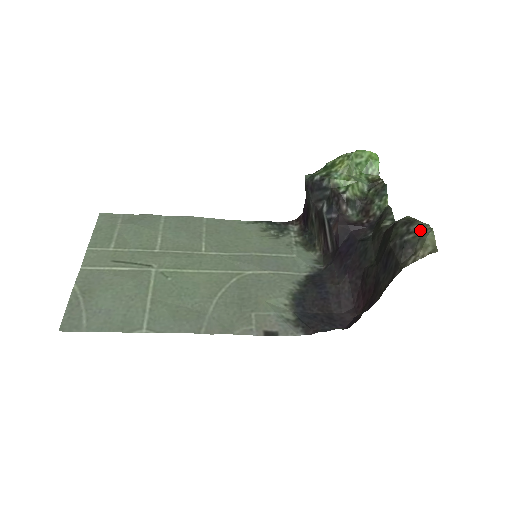
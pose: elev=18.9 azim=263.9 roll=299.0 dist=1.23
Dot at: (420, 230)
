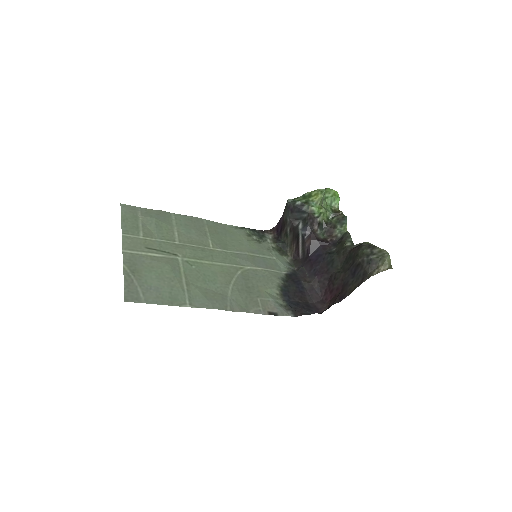
Dot at: (380, 253)
